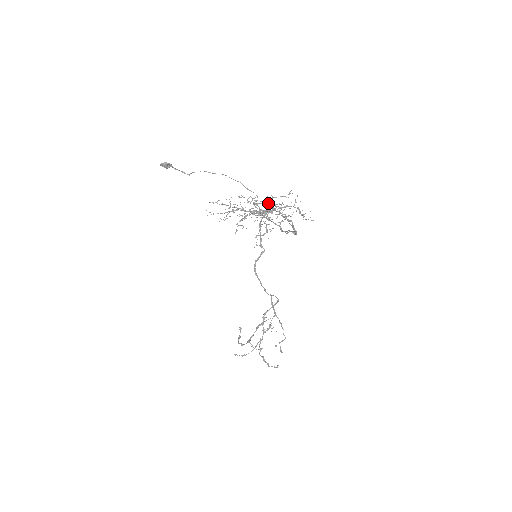
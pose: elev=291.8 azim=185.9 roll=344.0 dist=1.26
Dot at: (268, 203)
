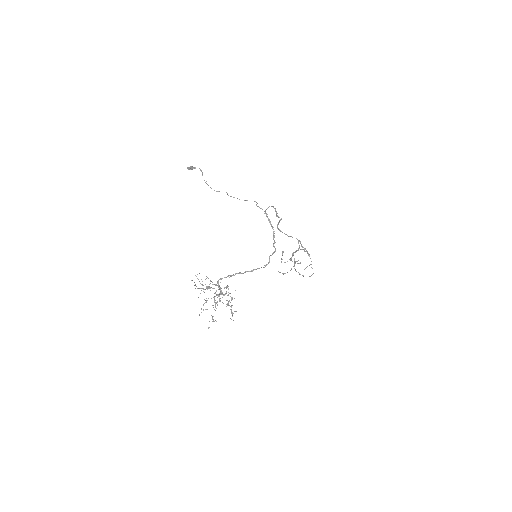
Dot at: (217, 295)
